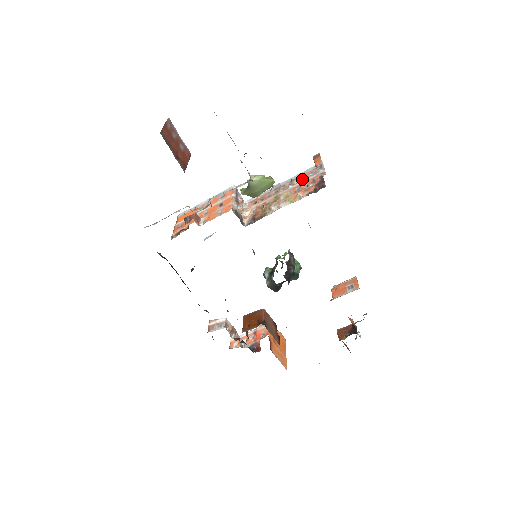
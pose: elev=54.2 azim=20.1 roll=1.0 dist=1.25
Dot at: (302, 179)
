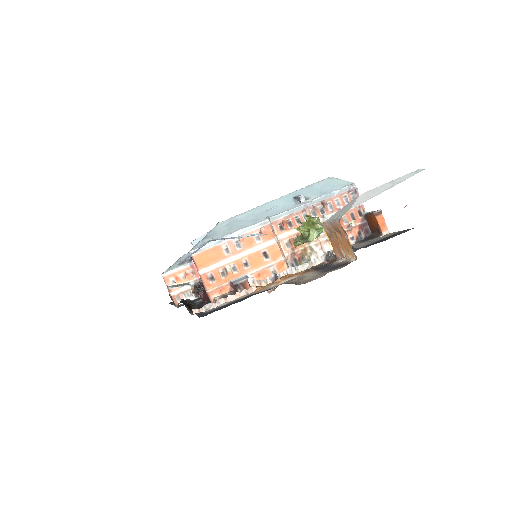
Dot at: (336, 205)
